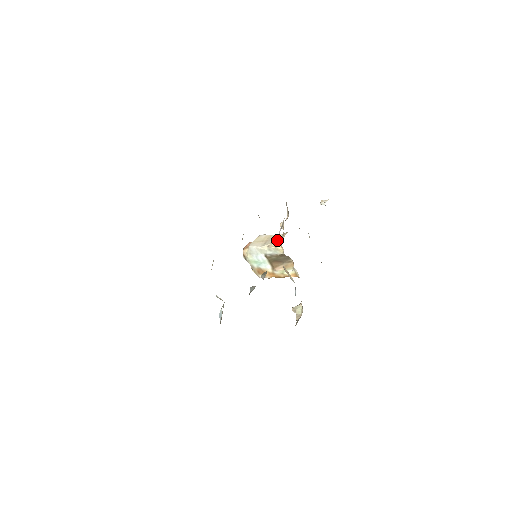
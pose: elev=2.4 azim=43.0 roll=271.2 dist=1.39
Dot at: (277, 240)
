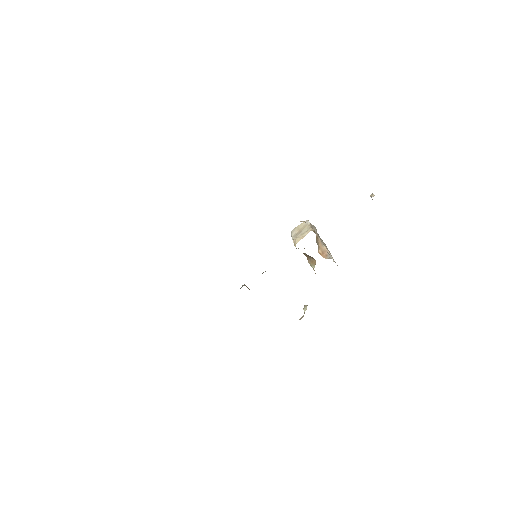
Dot at: (302, 235)
